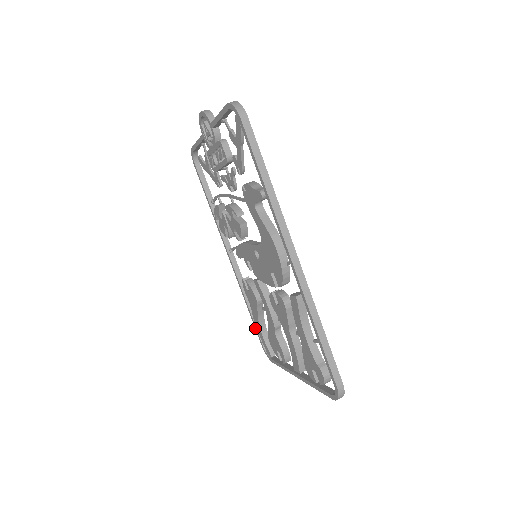
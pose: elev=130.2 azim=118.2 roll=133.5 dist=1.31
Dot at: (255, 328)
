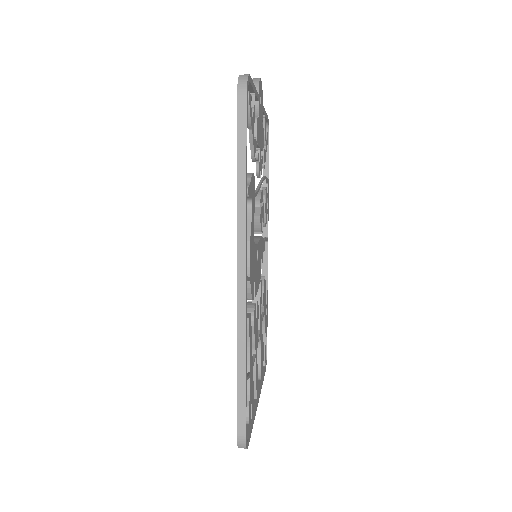
Dot at: occluded
